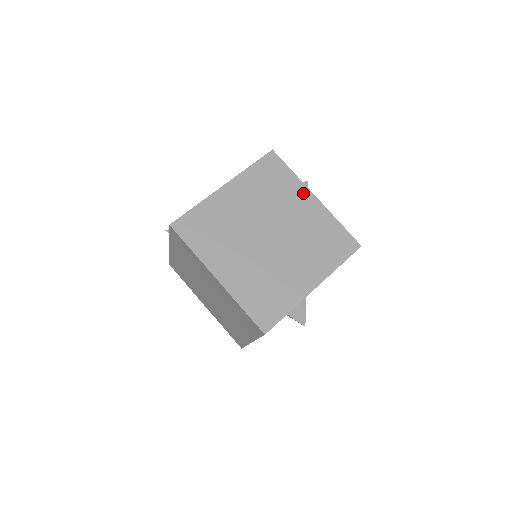
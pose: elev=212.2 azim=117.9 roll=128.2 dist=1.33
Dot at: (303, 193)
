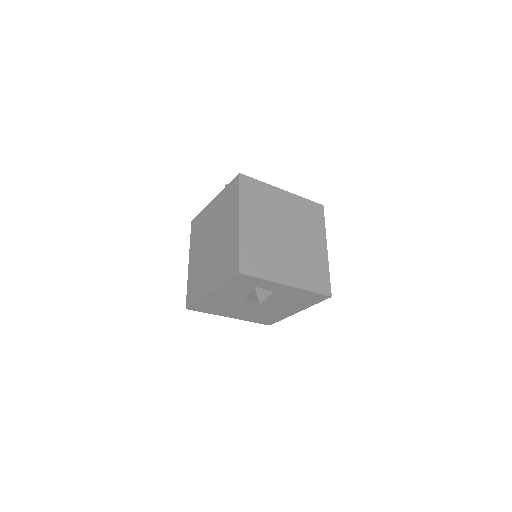
Dot at: (322, 239)
